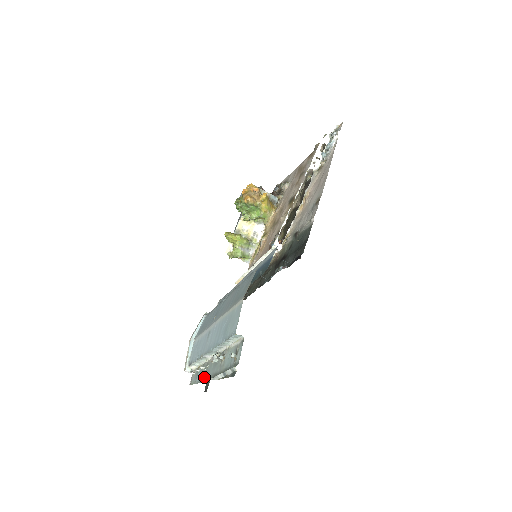
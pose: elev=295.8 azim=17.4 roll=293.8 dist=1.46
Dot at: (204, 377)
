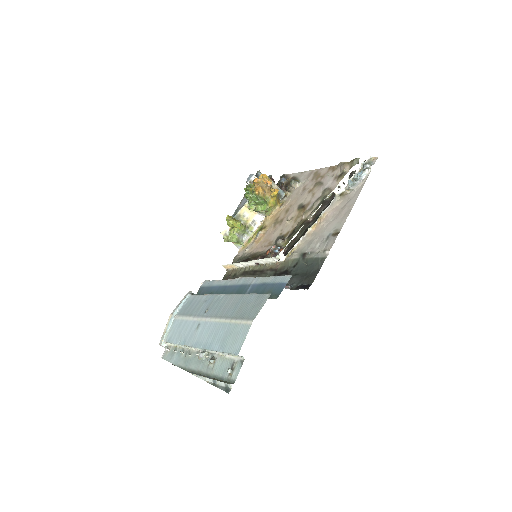
Dot at: (184, 364)
